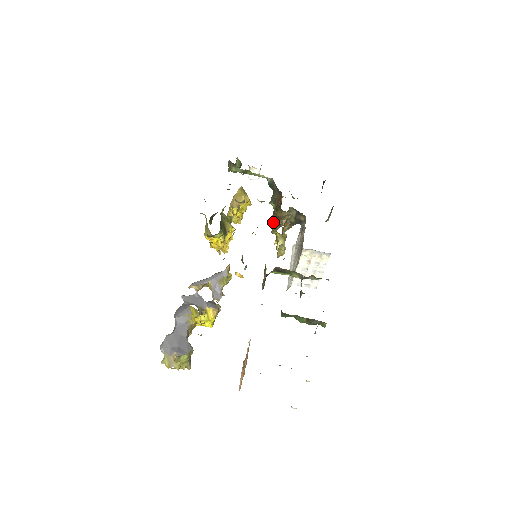
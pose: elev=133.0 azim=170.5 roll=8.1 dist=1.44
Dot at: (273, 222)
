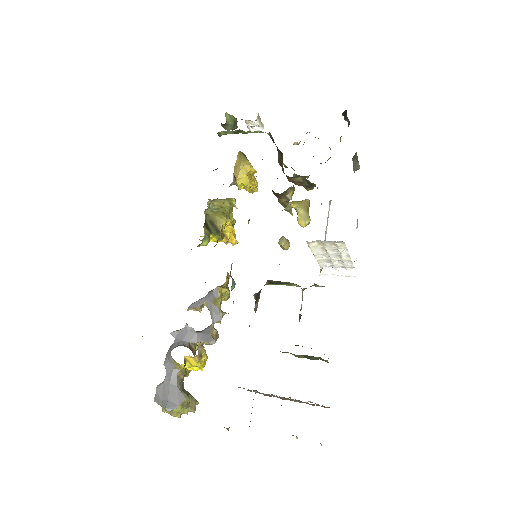
Dot at: occluded
